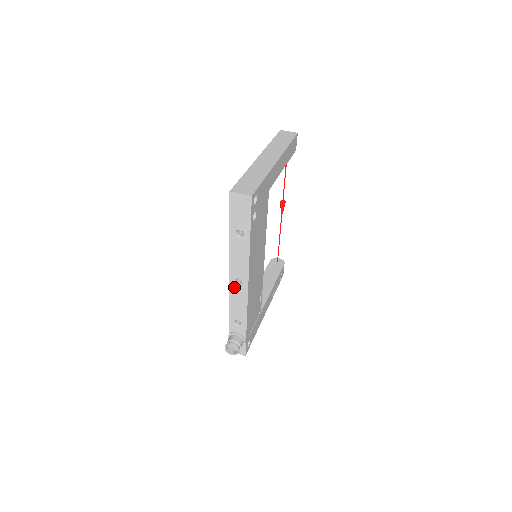
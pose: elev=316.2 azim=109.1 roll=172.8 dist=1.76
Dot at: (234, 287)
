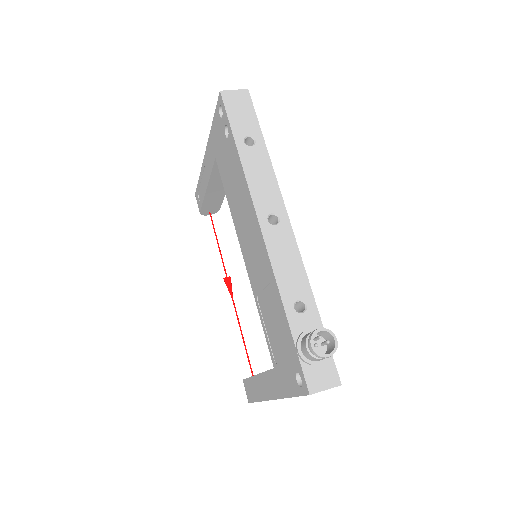
Dot at: (270, 233)
